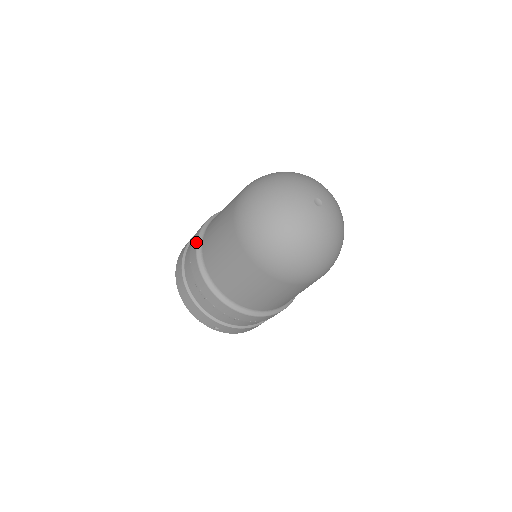
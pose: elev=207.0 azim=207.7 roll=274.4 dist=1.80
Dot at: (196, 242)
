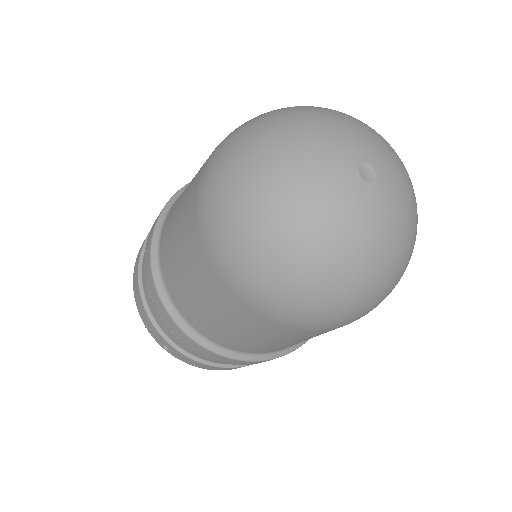
Dot at: occluded
